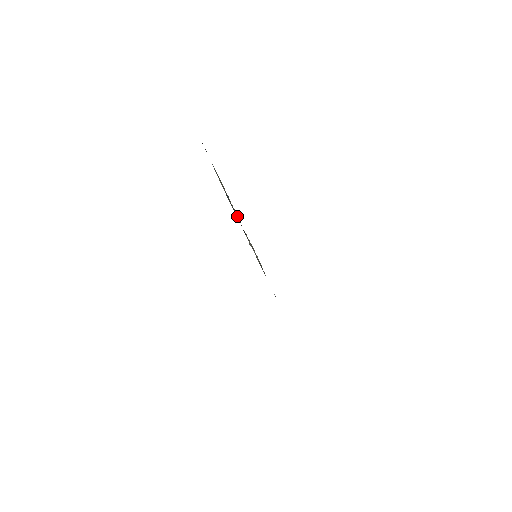
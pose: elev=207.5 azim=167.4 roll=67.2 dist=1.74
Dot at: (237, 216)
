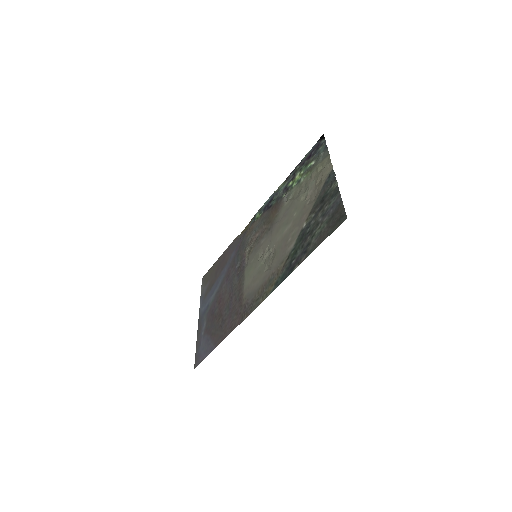
Dot at: (309, 200)
